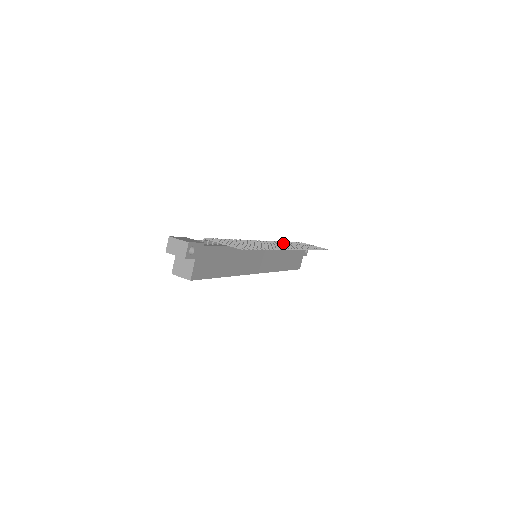
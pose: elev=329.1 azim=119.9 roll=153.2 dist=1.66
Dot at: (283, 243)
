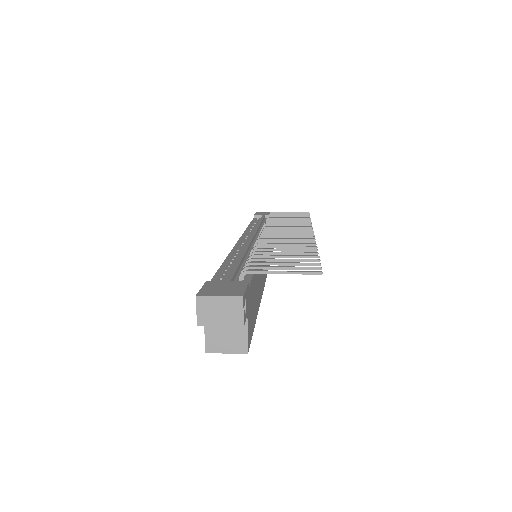
Dot at: (279, 225)
